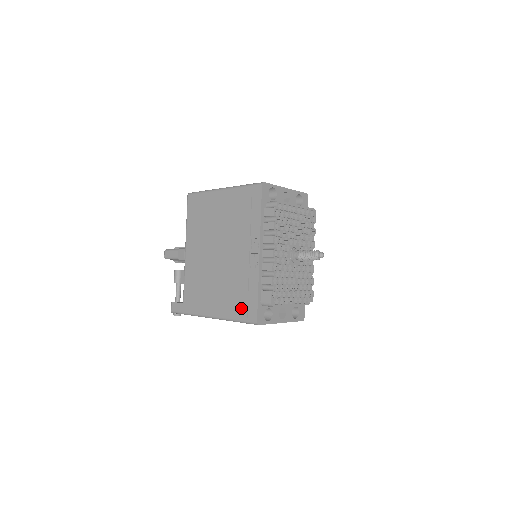
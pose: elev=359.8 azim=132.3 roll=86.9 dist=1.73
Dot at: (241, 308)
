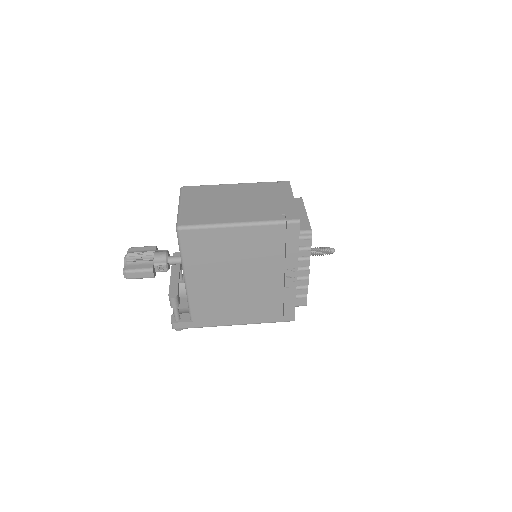
Dot at: (276, 315)
